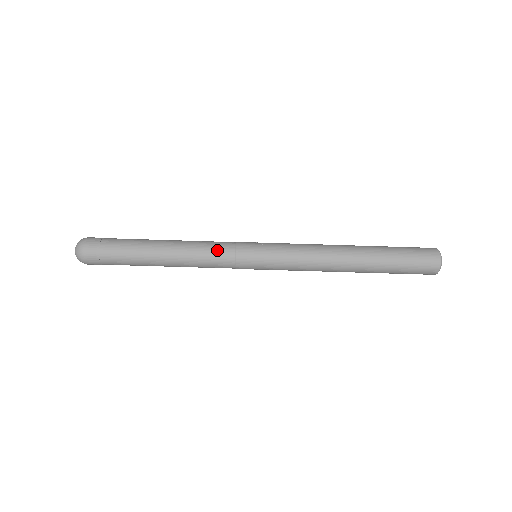
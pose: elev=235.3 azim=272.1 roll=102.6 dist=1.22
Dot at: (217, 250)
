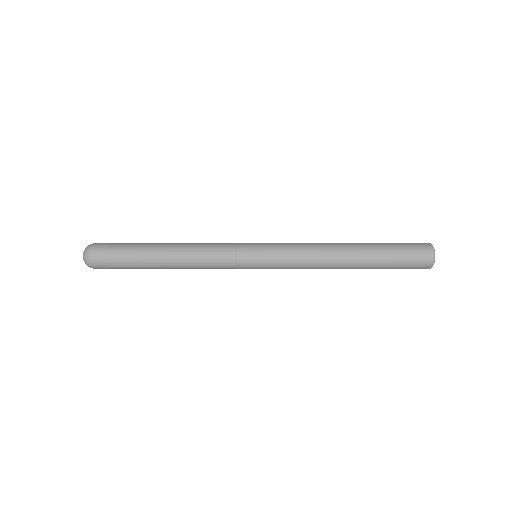
Dot at: (218, 264)
